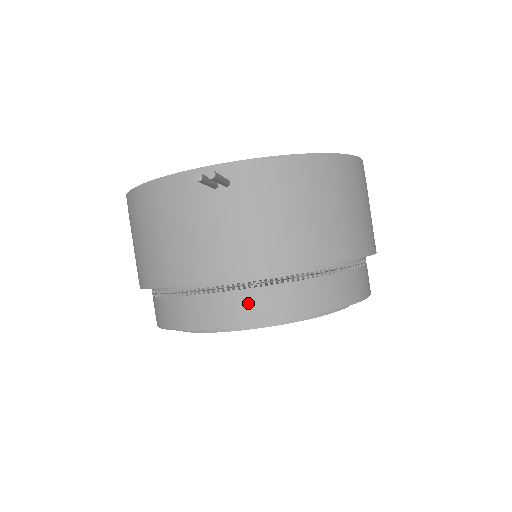
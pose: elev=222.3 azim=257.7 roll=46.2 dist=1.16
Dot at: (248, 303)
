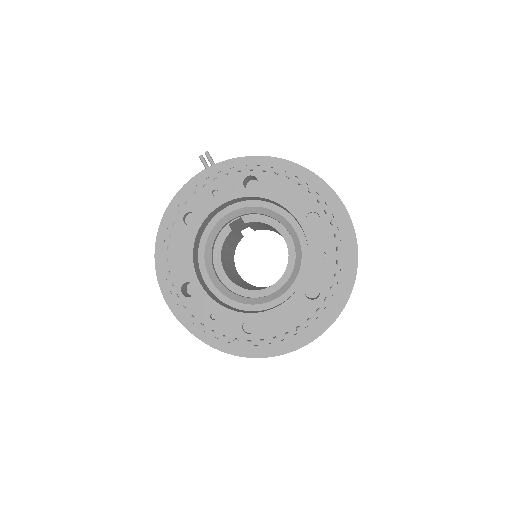
Dot at: occluded
